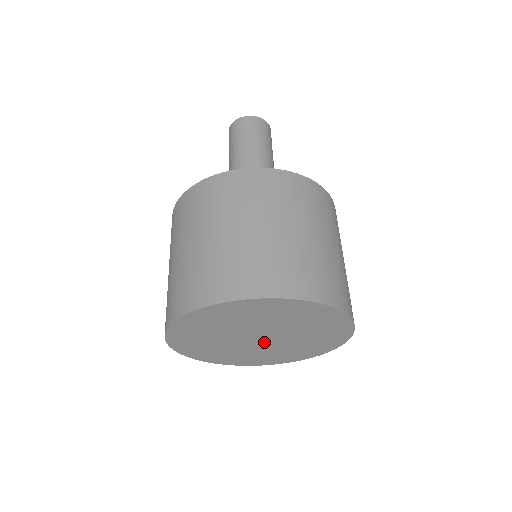
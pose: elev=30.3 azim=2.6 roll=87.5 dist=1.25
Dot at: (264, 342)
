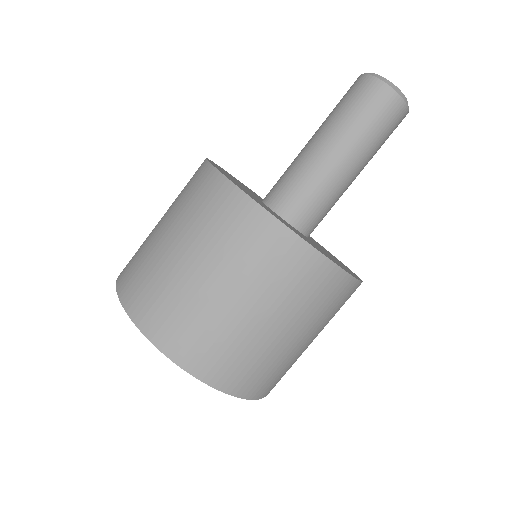
Dot at: occluded
